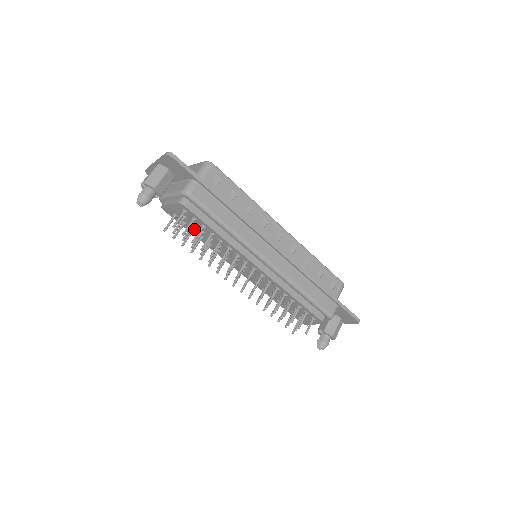
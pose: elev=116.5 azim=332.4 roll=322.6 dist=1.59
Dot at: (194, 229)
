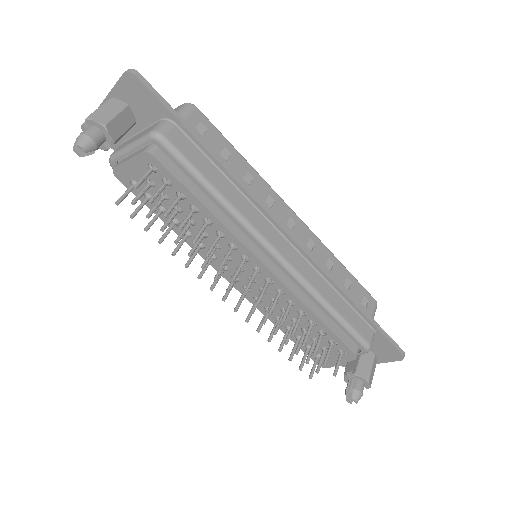
Dot at: (164, 207)
